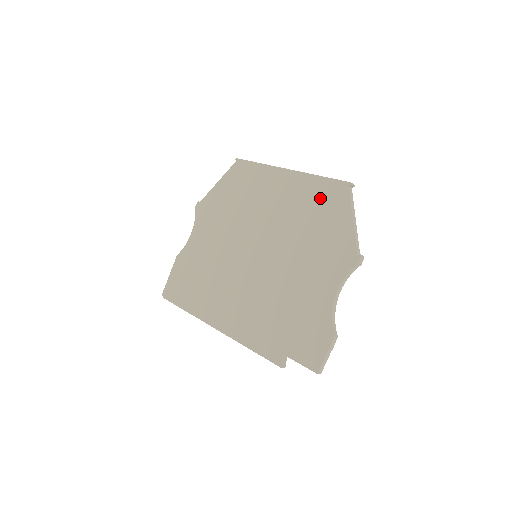
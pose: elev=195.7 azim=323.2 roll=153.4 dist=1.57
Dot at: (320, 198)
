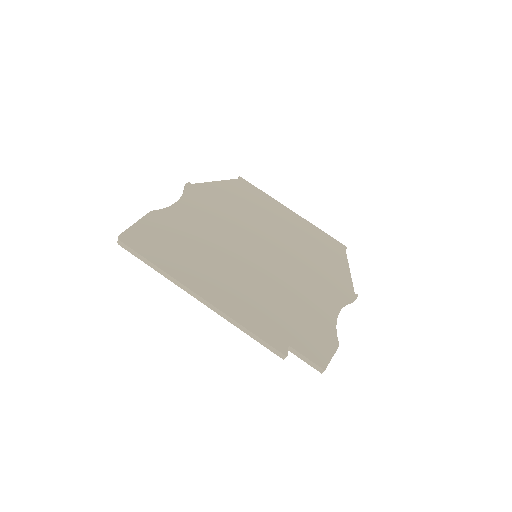
Dot at: (323, 244)
